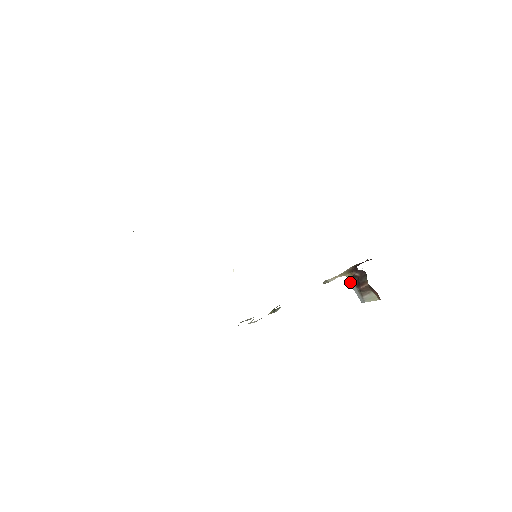
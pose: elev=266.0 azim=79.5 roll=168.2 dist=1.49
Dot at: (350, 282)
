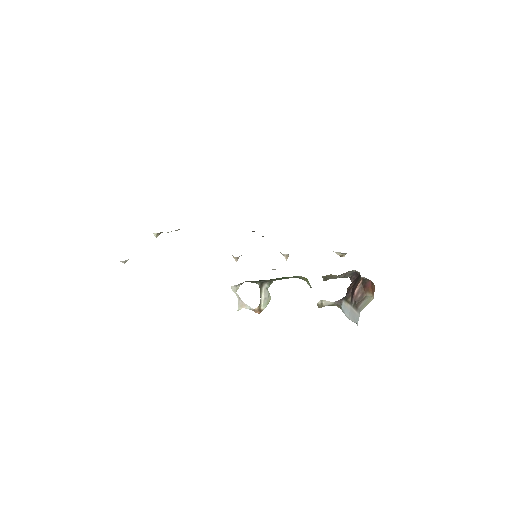
Dot at: (345, 309)
